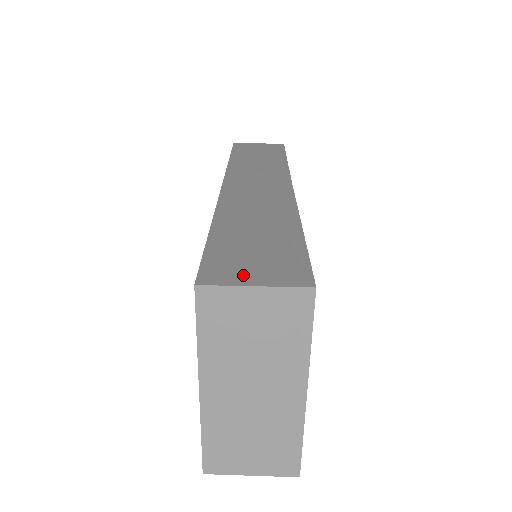
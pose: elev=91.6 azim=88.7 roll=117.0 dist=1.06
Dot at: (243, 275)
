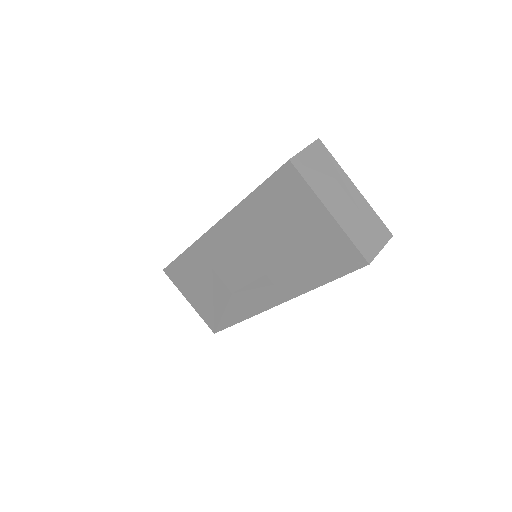
Dot at: occluded
